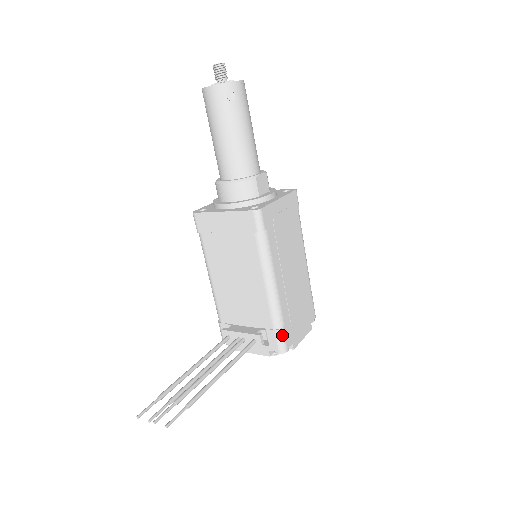
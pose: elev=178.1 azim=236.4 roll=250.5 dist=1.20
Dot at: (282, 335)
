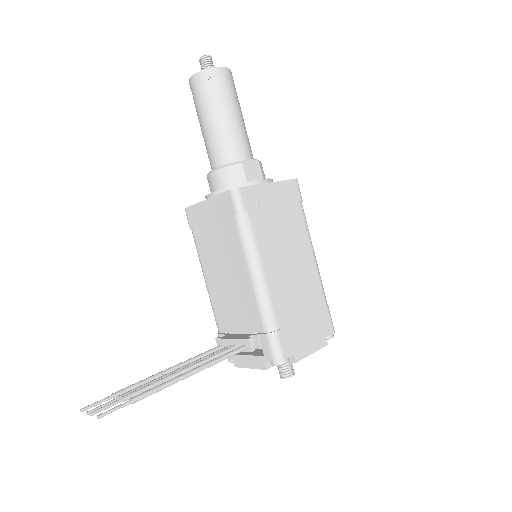
Dot at: (275, 340)
